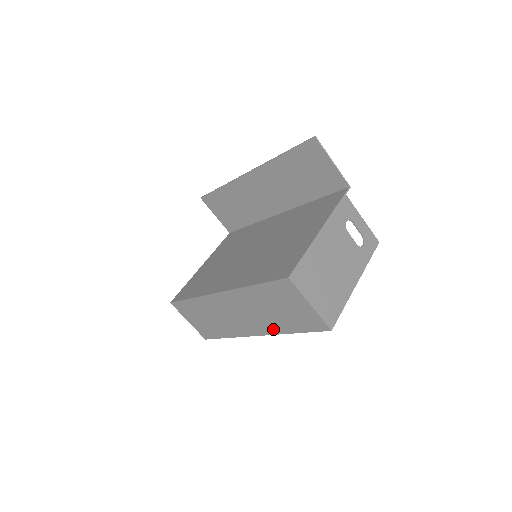
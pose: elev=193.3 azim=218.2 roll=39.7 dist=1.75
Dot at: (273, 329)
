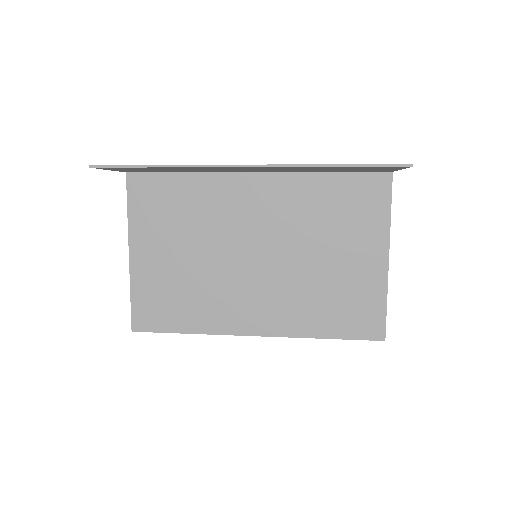
Dot at: occluded
